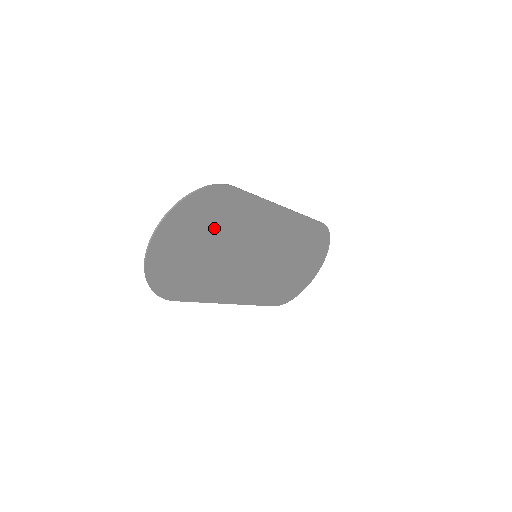
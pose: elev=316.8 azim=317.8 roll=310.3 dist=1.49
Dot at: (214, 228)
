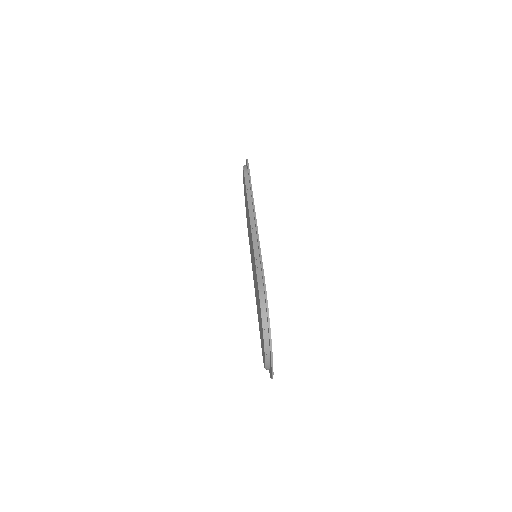
Dot at: occluded
